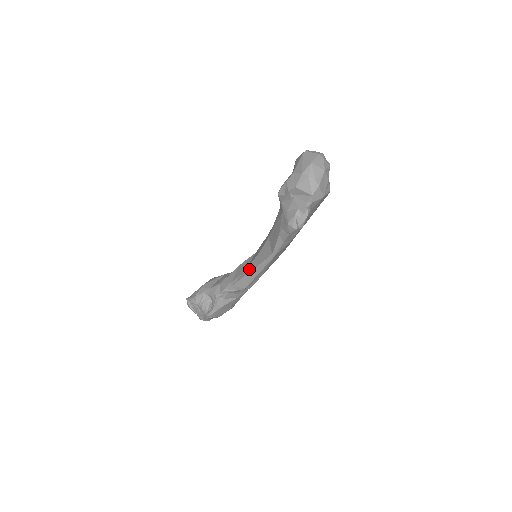
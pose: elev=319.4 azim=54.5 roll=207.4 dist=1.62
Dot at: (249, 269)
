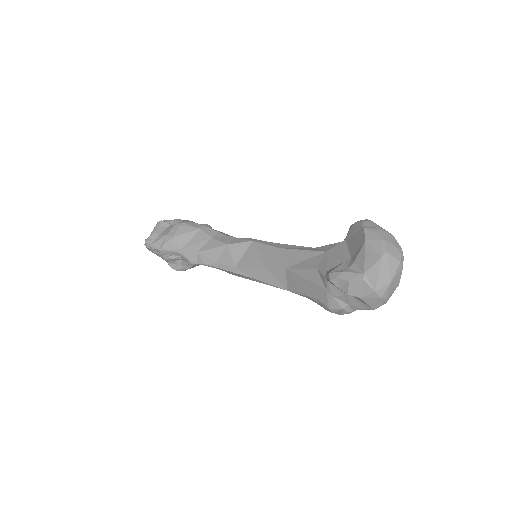
Dot at: (246, 272)
